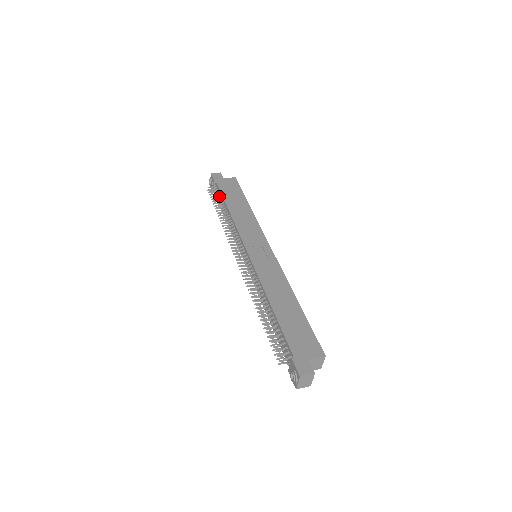
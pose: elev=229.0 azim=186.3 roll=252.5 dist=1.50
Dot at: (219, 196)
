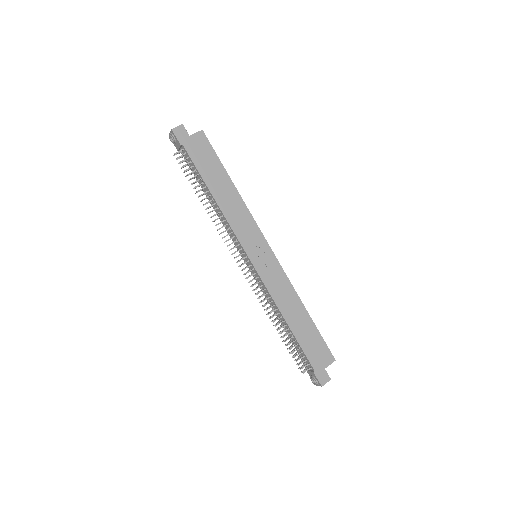
Dot at: (194, 171)
